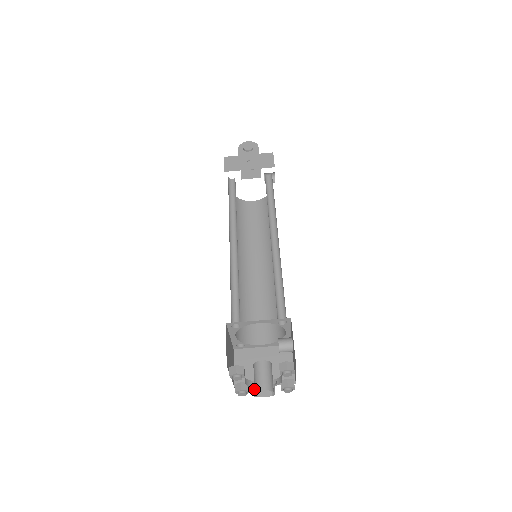
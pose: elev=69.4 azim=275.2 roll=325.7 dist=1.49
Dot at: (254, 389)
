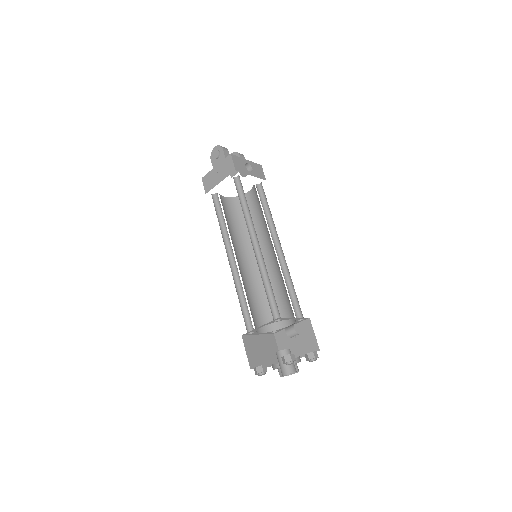
Dot at: occluded
